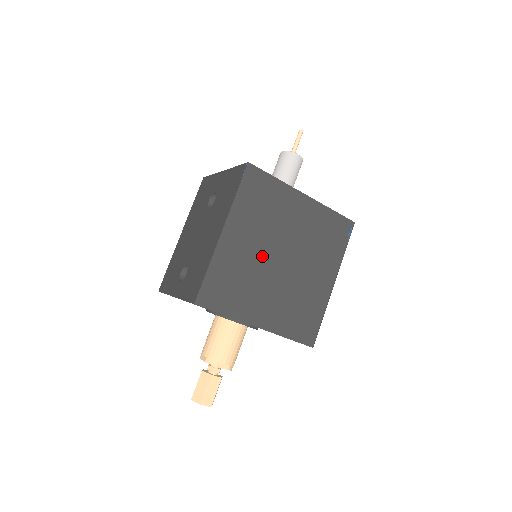
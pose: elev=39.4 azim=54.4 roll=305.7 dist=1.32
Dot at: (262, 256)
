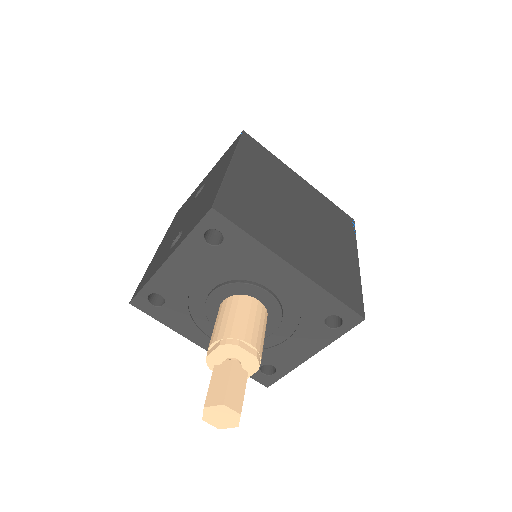
Dot at: (276, 202)
